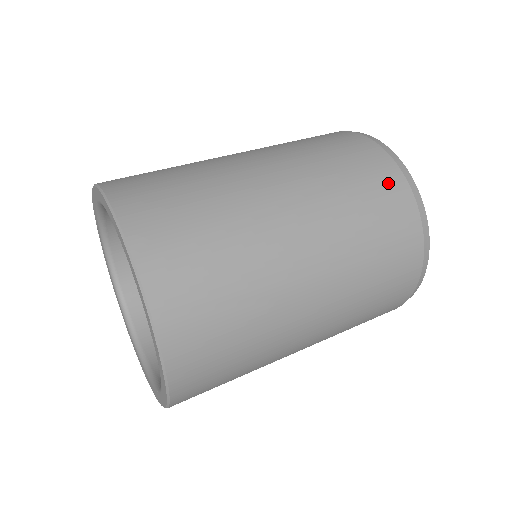
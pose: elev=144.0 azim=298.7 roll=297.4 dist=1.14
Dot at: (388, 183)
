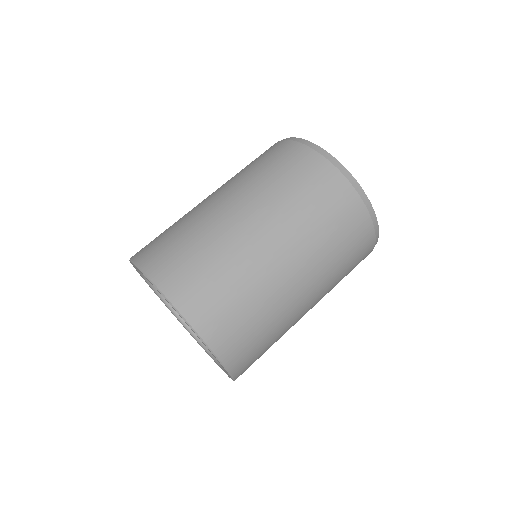
Dot at: (364, 255)
